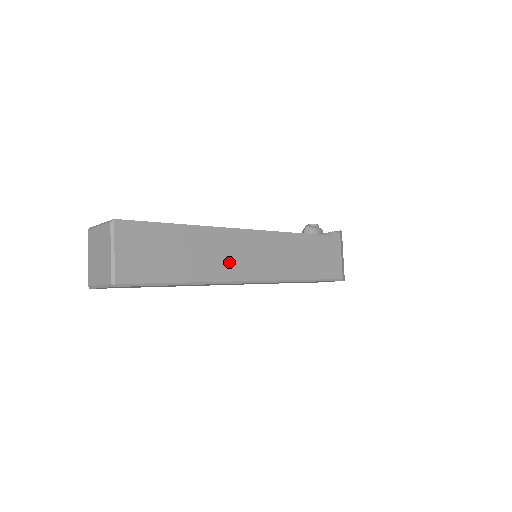
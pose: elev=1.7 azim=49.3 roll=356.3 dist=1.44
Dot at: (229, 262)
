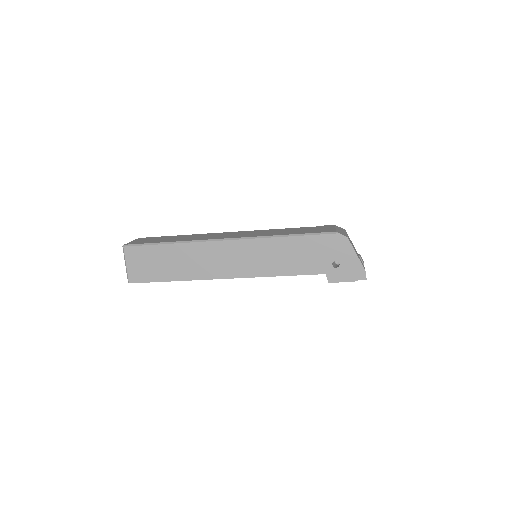
Dot at: (208, 237)
